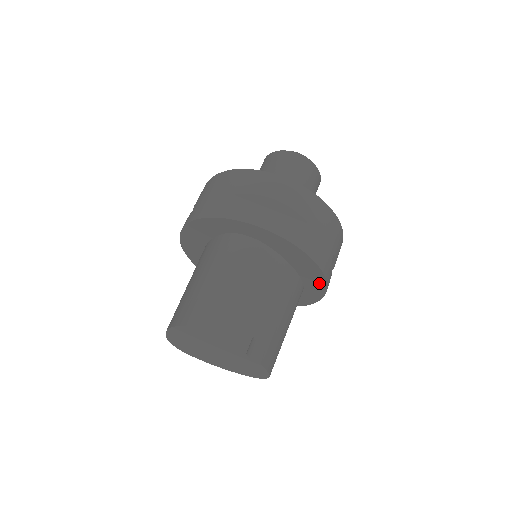
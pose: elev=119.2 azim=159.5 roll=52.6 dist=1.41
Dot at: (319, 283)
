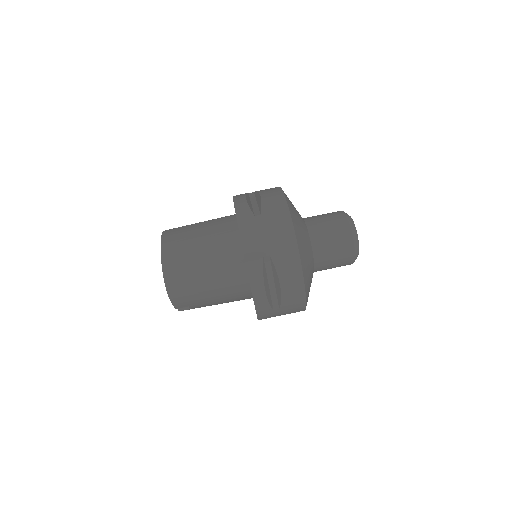
Dot at: occluded
